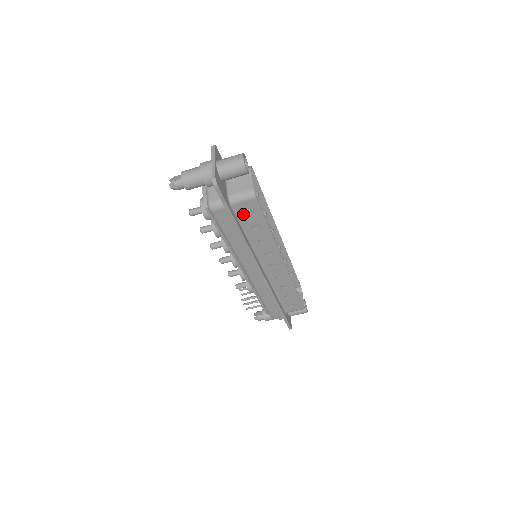
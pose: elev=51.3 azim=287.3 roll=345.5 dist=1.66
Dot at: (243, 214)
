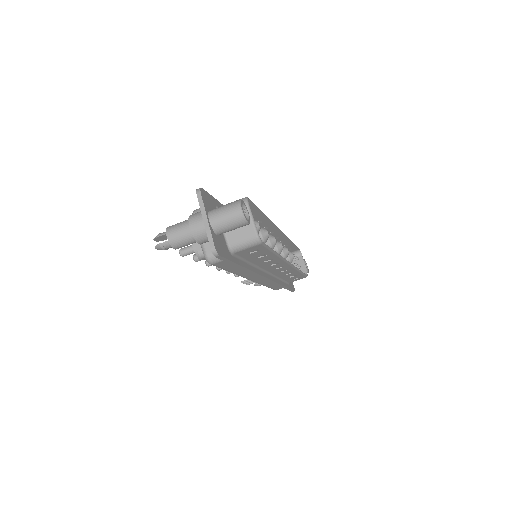
Dot at: (246, 254)
